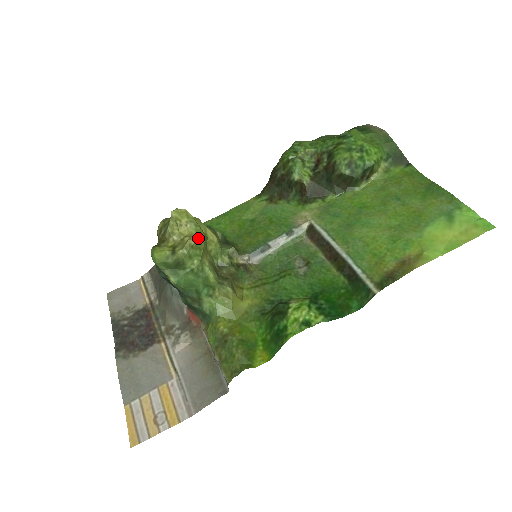
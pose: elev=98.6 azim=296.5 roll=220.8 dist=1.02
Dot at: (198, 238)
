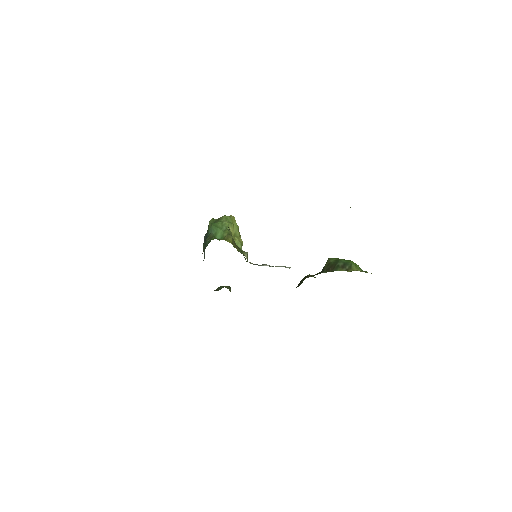
Dot at: (235, 220)
